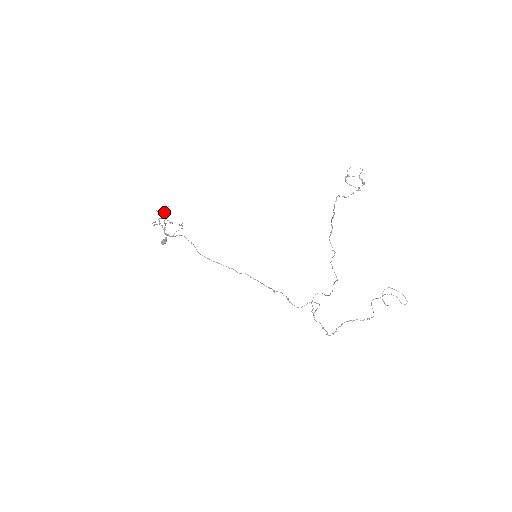
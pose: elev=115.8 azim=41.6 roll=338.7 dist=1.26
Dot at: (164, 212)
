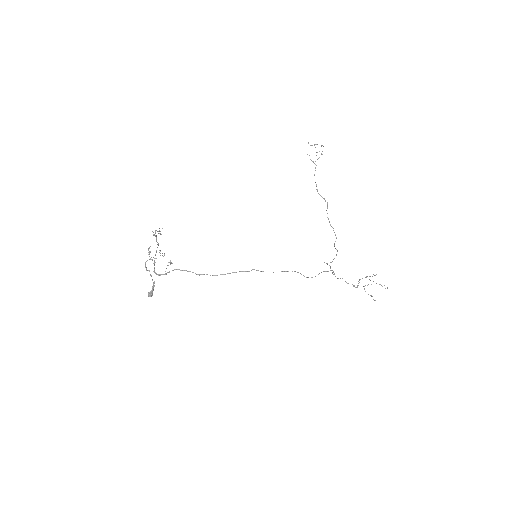
Dot at: (156, 240)
